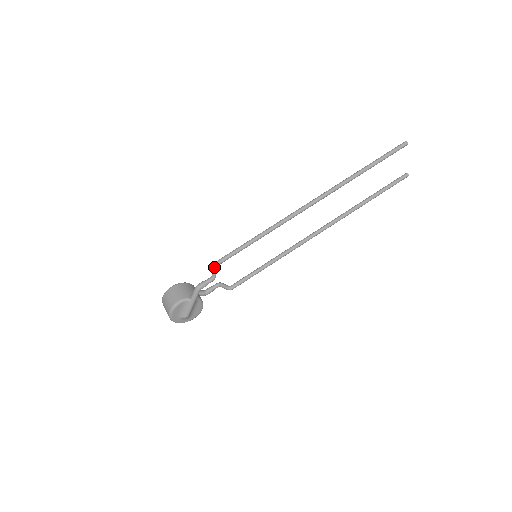
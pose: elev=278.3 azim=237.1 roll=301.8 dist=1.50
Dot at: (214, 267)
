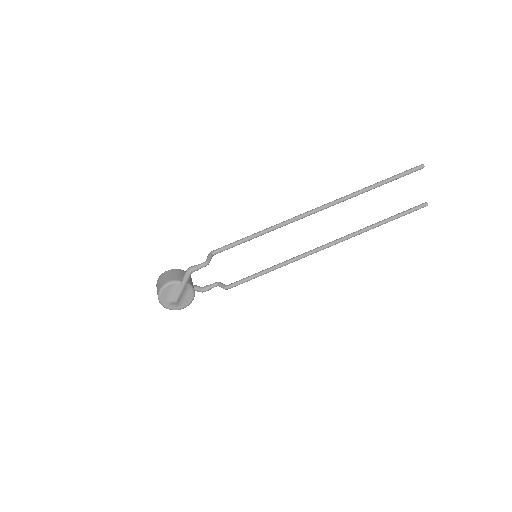
Dot at: (210, 254)
